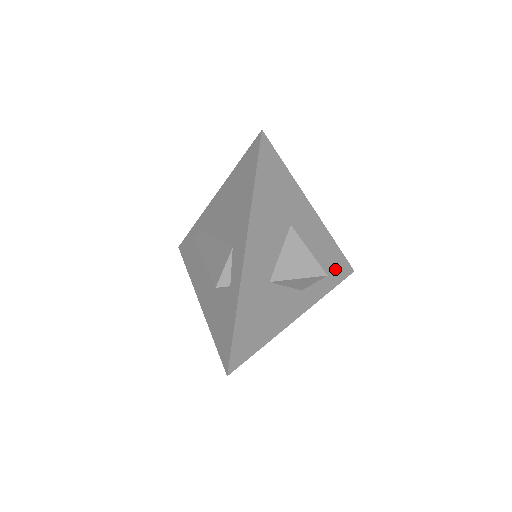
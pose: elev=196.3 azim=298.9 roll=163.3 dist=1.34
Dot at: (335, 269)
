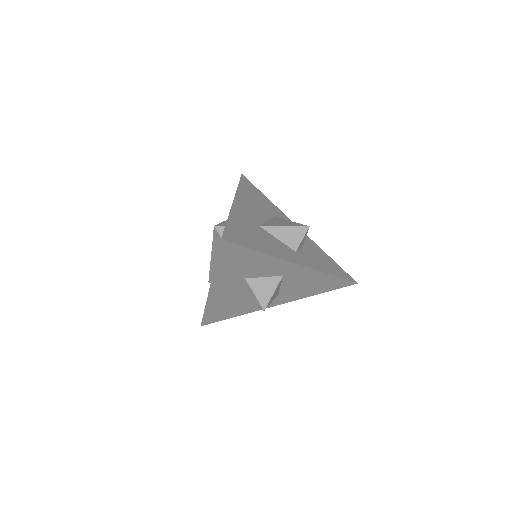
Dot at: (332, 267)
